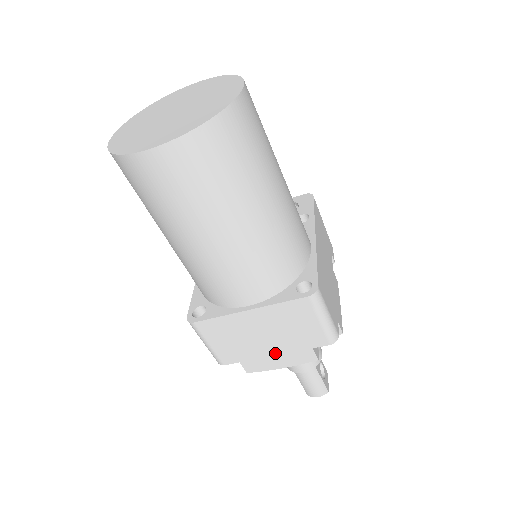
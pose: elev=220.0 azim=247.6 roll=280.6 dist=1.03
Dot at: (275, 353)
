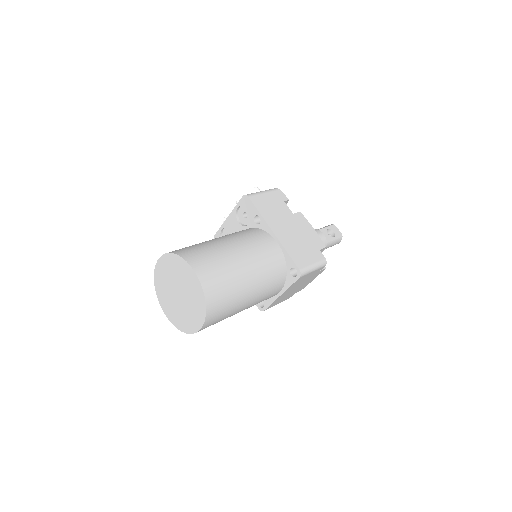
Dot at: (306, 283)
